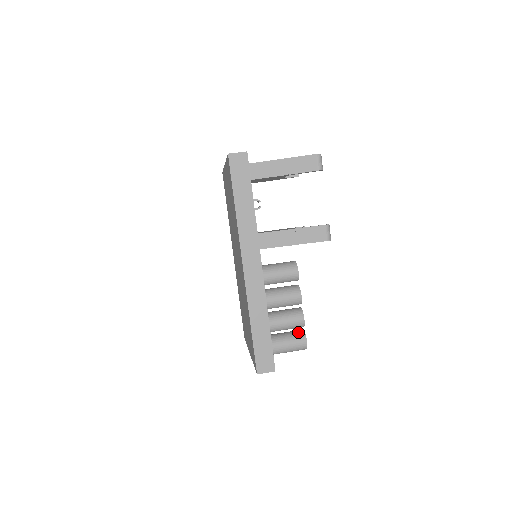
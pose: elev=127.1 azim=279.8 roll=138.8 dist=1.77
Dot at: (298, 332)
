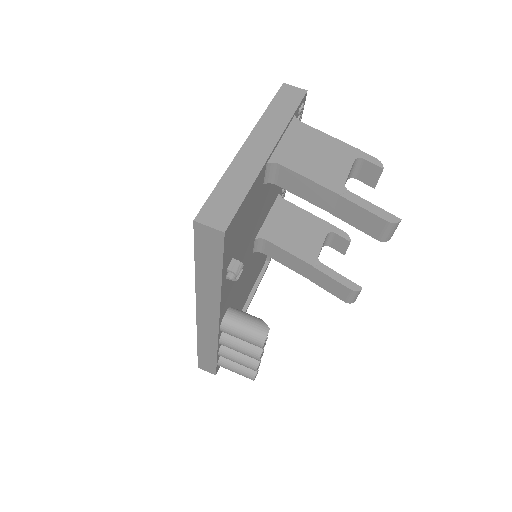
Dot at: occluded
